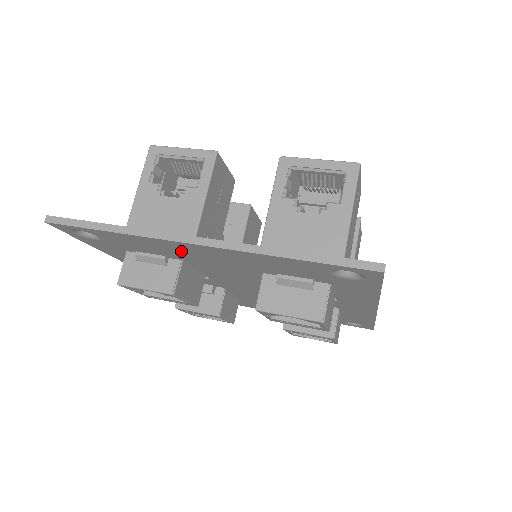
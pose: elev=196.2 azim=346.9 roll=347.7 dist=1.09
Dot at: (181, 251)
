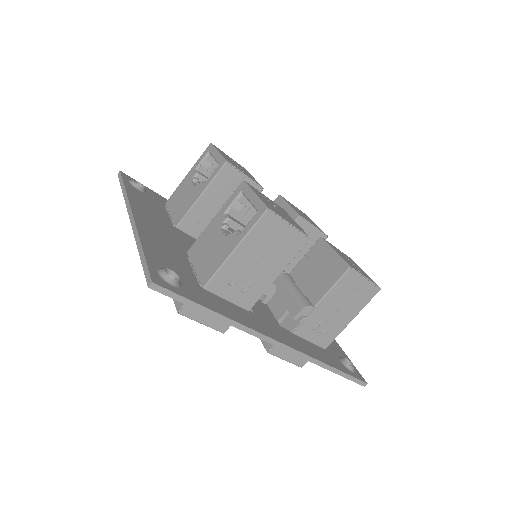
Dot at: occluded
